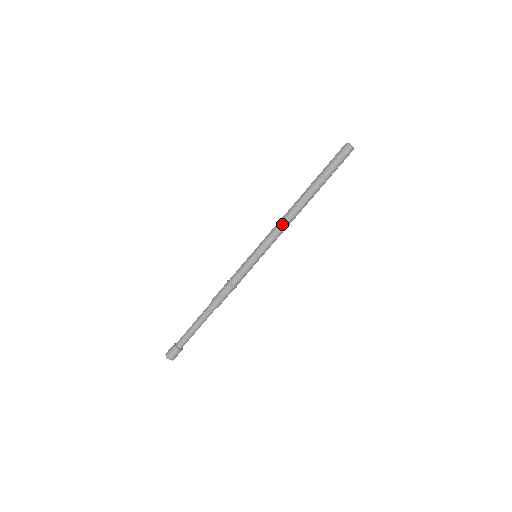
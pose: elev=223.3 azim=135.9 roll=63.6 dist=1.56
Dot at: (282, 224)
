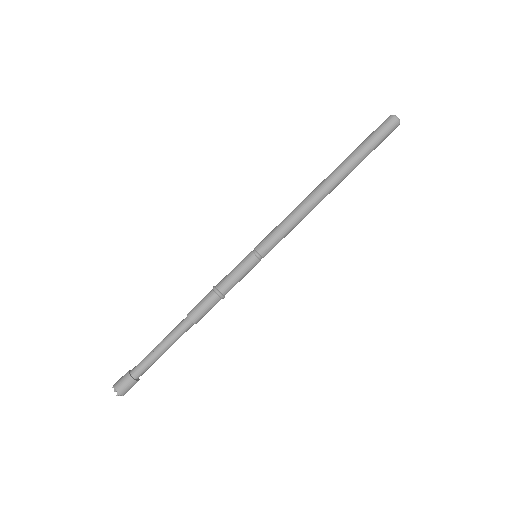
Dot at: (299, 217)
